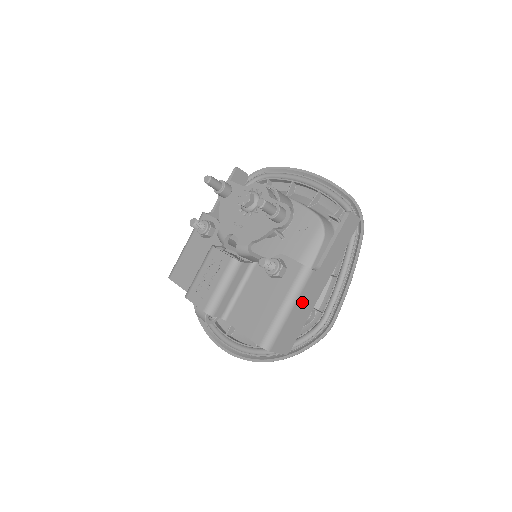
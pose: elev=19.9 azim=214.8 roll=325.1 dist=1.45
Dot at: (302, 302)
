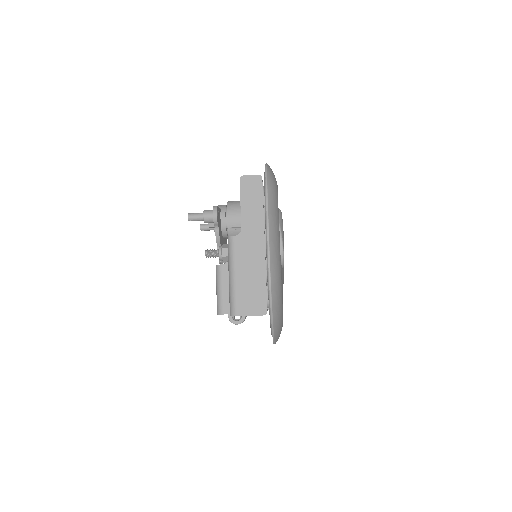
Dot at: (244, 265)
